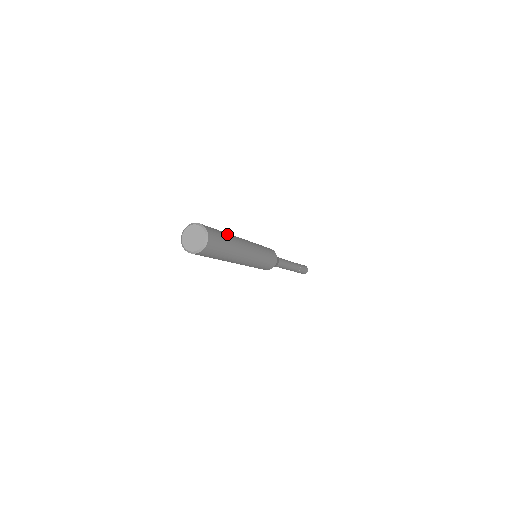
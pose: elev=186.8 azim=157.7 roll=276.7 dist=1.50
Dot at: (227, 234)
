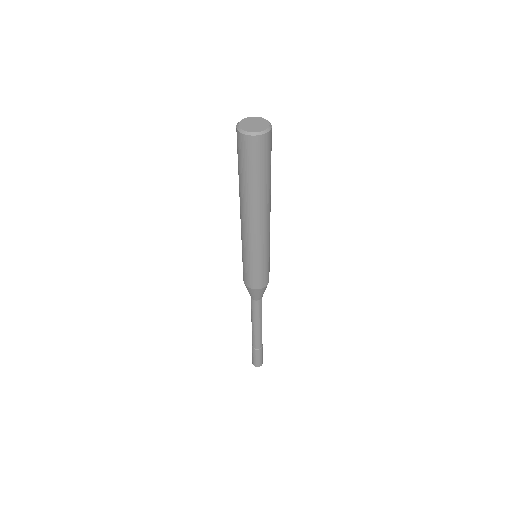
Dot at: occluded
